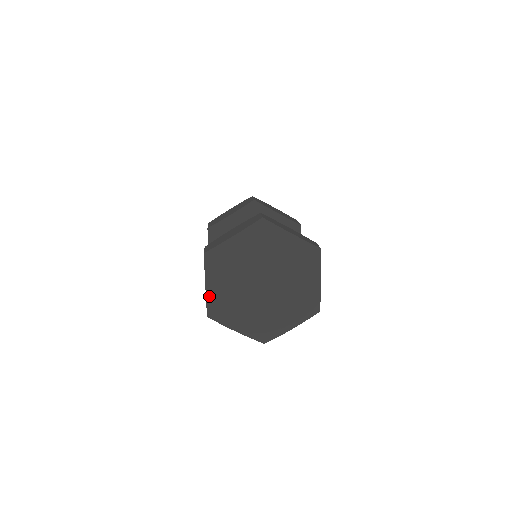
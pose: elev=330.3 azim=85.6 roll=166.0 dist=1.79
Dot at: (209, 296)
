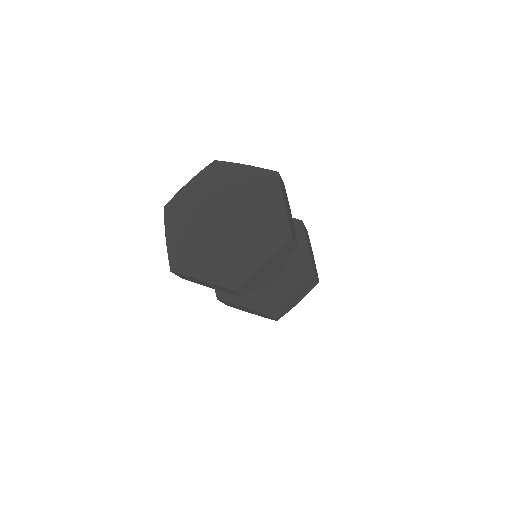
Dot at: (182, 191)
